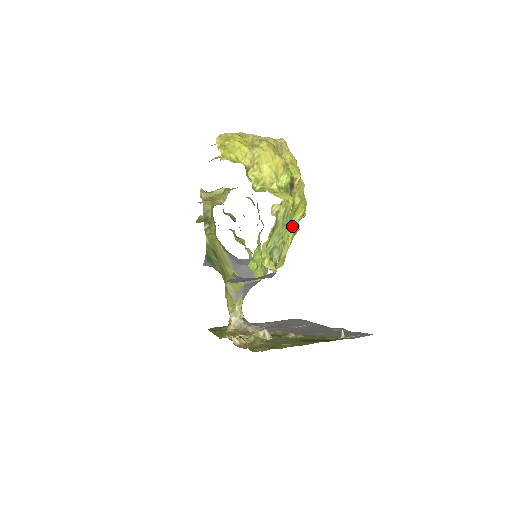
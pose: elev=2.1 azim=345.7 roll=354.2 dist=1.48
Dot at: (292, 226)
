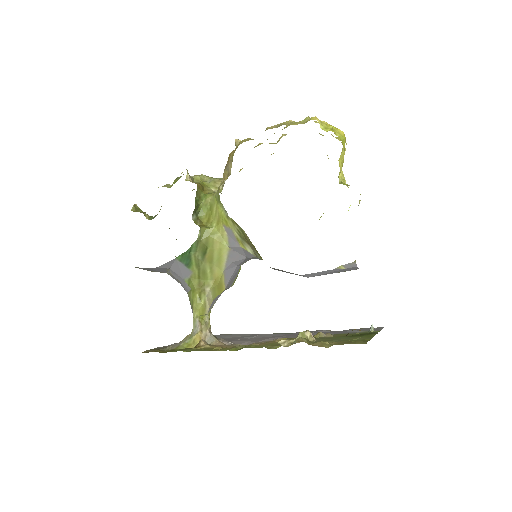
Dot at: occluded
